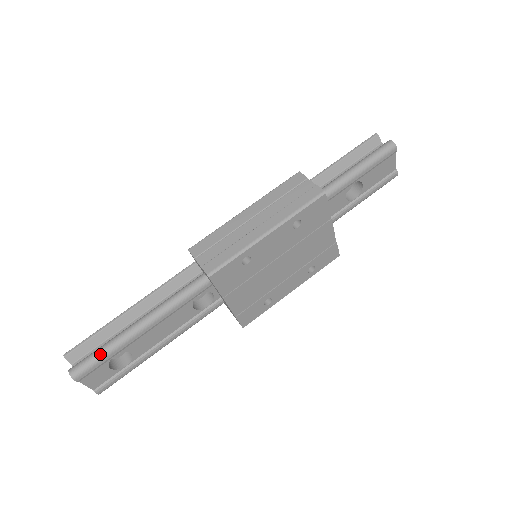
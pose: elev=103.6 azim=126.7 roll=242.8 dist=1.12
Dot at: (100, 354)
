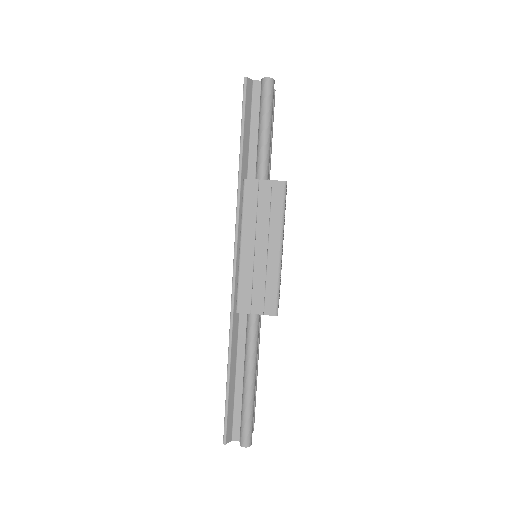
Dot at: (249, 419)
